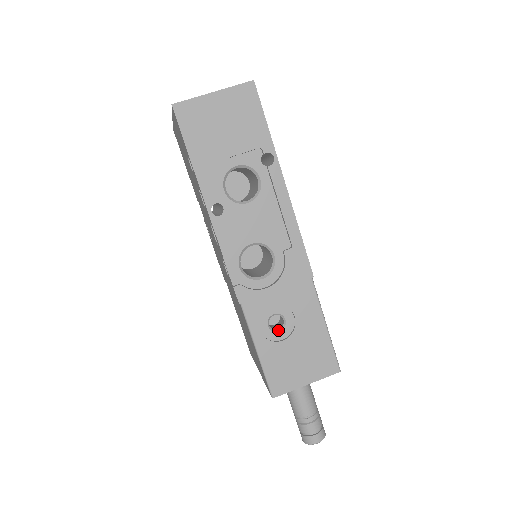
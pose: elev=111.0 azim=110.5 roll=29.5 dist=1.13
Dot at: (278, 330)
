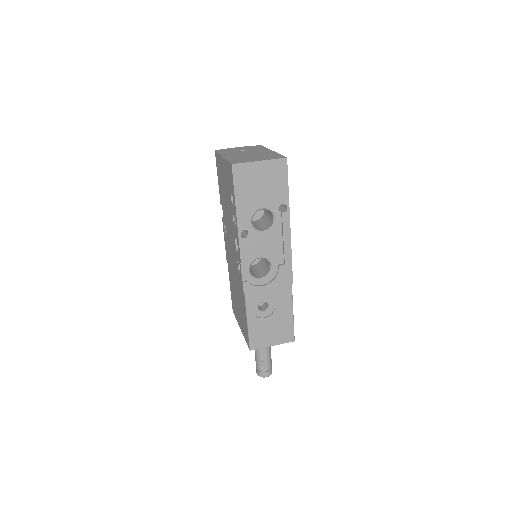
Dot at: (263, 311)
